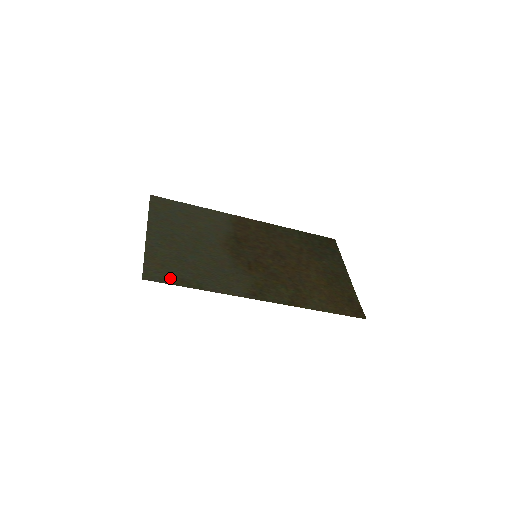
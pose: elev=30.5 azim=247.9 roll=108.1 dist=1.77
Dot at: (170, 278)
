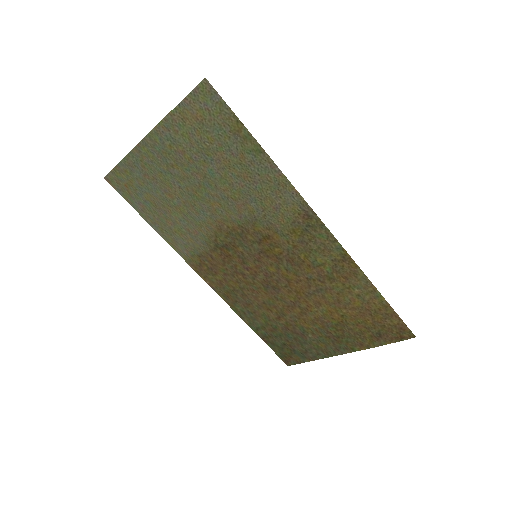
Dot at: (224, 119)
